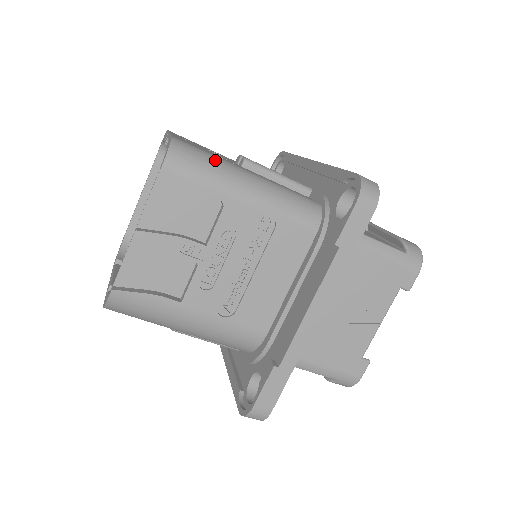
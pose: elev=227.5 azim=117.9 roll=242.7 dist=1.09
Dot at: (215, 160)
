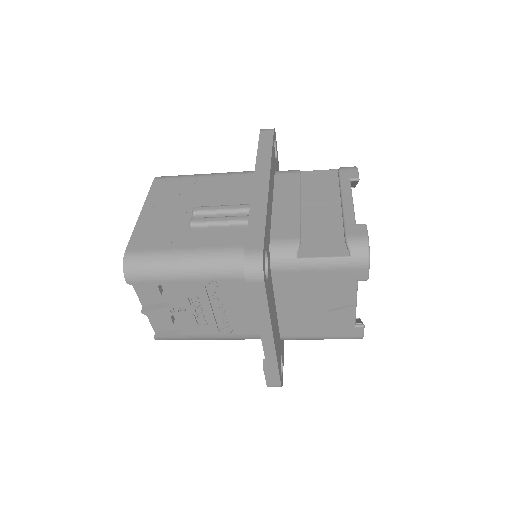
Dot at: (156, 259)
